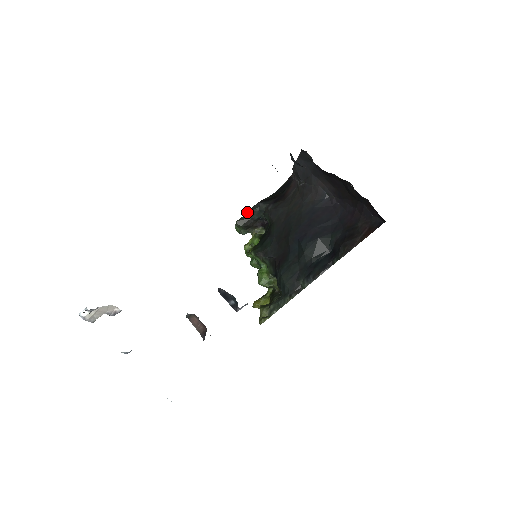
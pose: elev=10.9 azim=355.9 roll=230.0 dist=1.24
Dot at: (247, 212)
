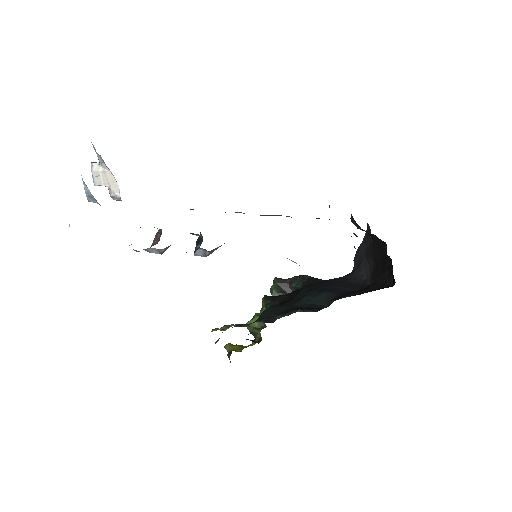
Dot at: occluded
